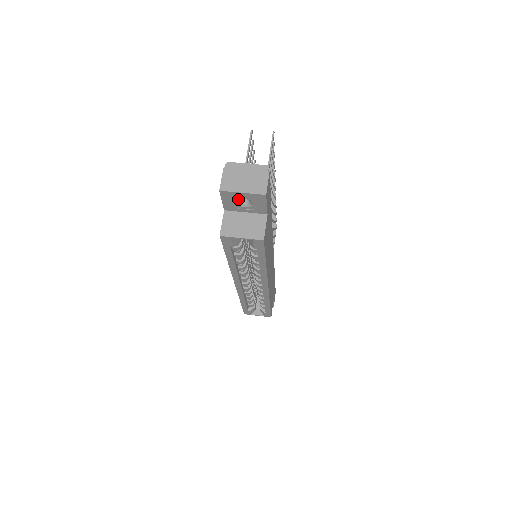
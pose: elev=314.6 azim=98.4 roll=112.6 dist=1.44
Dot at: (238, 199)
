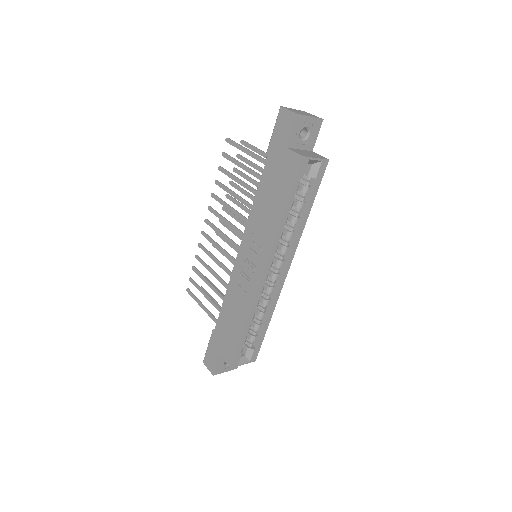
Dot at: (302, 128)
